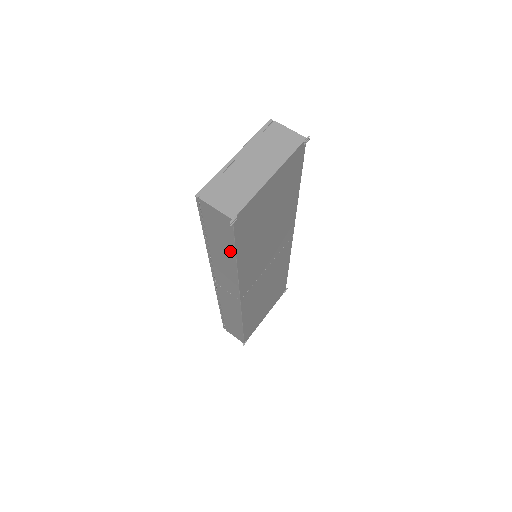
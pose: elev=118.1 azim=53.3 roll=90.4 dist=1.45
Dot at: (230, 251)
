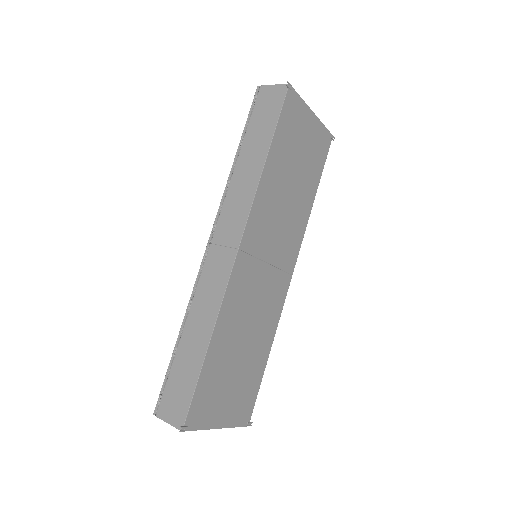
Dot at: (266, 140)
